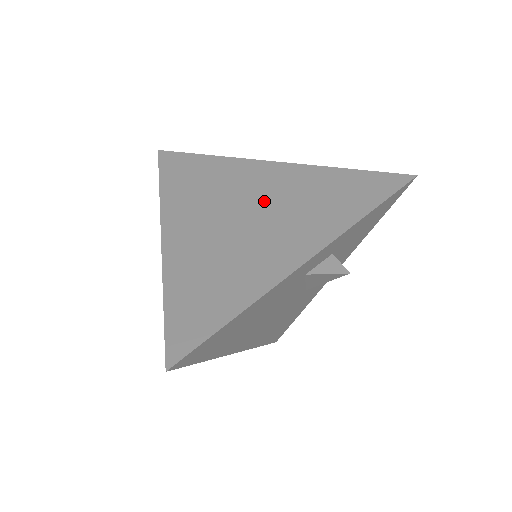
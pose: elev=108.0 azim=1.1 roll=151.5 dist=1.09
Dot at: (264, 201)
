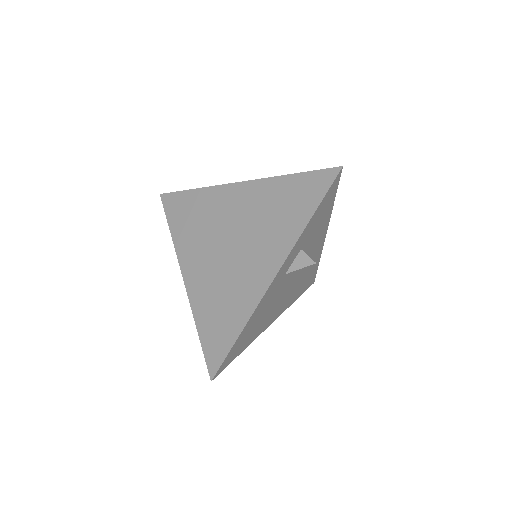
Dot at: (238, 227)
